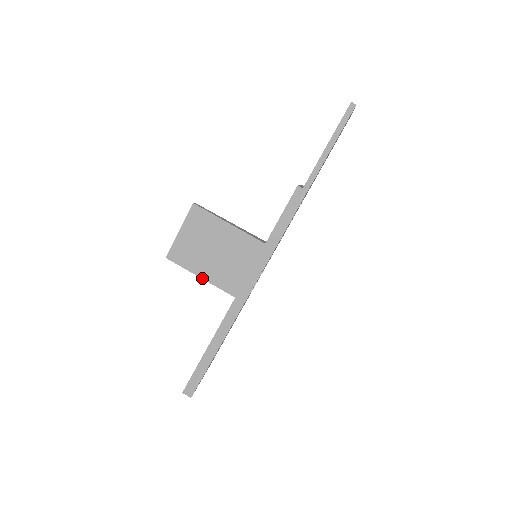
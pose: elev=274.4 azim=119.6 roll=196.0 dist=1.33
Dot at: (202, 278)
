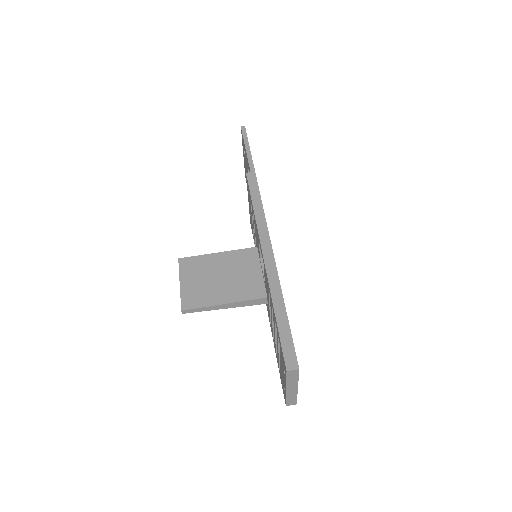
Dot at: (226, 303)
